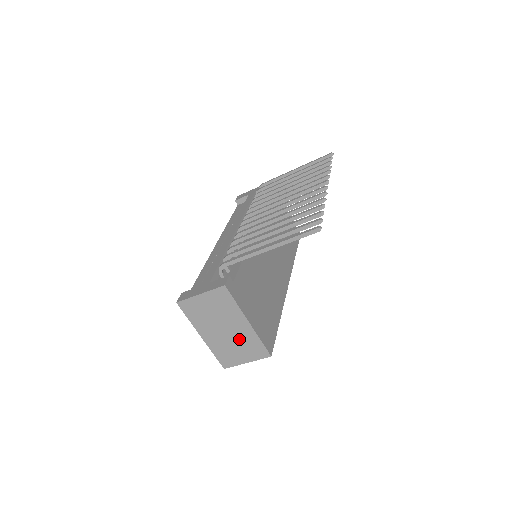
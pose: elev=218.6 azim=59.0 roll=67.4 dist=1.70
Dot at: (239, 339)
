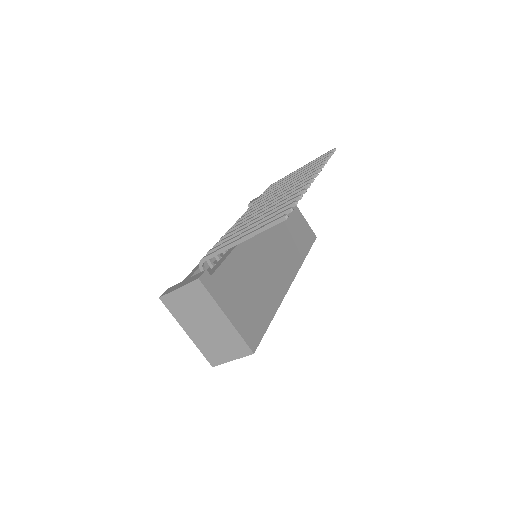
Dot at: (221, 335)
